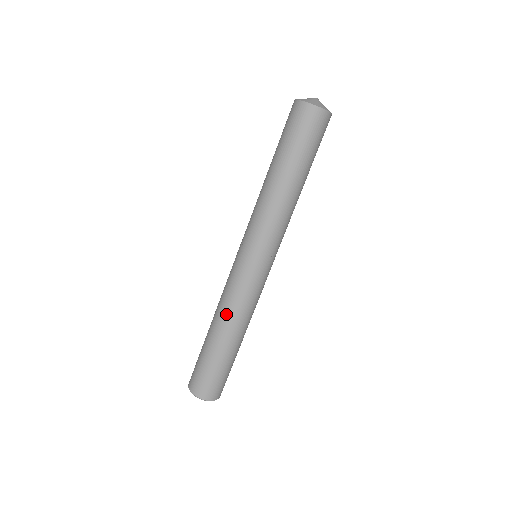
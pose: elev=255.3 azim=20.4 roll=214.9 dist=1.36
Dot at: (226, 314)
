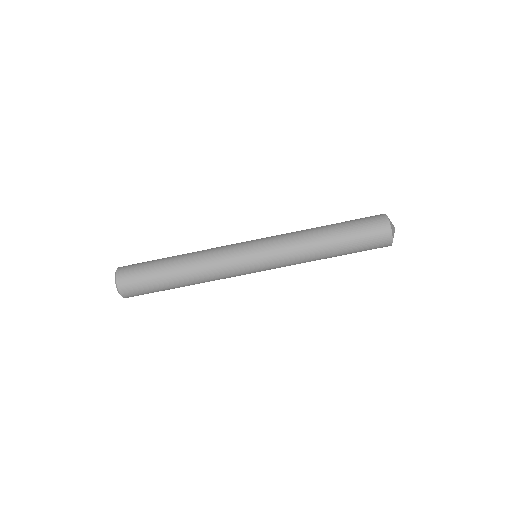
Dot at: (199, 257)
